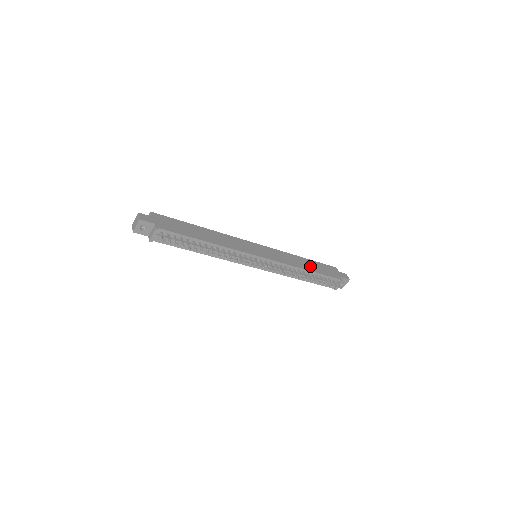
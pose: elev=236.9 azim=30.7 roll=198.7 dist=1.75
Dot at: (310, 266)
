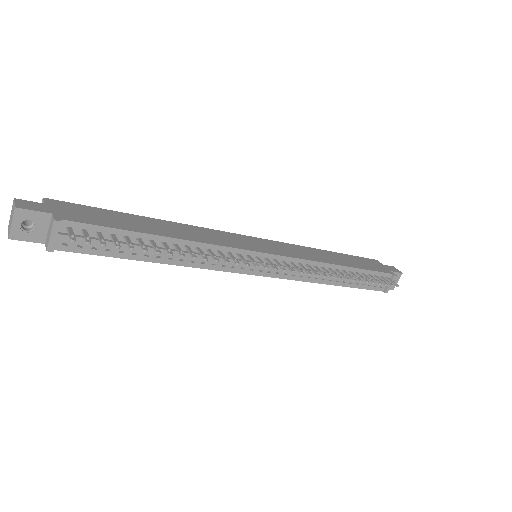
Dot at: (343, 260)
